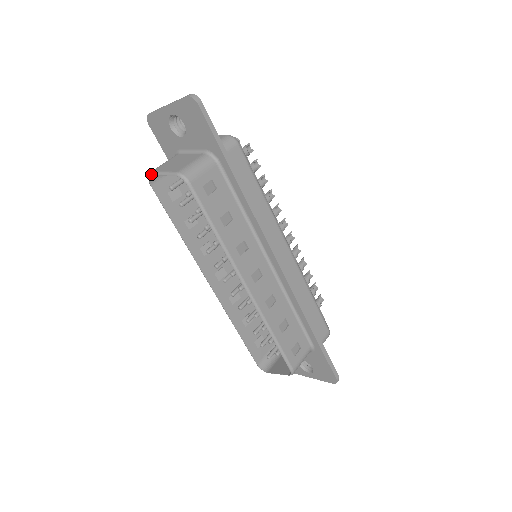
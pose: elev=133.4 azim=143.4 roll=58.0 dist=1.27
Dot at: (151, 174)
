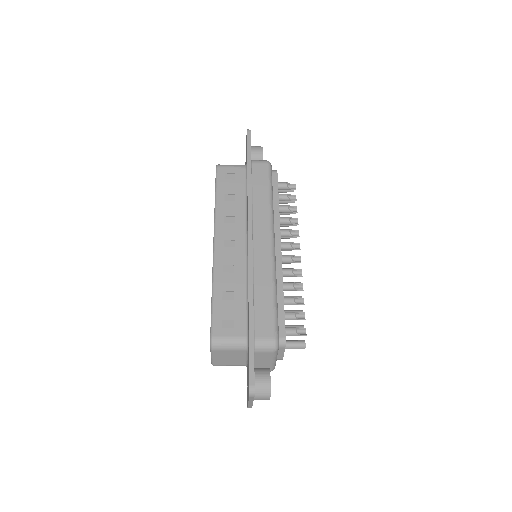
Dot at: occluded
